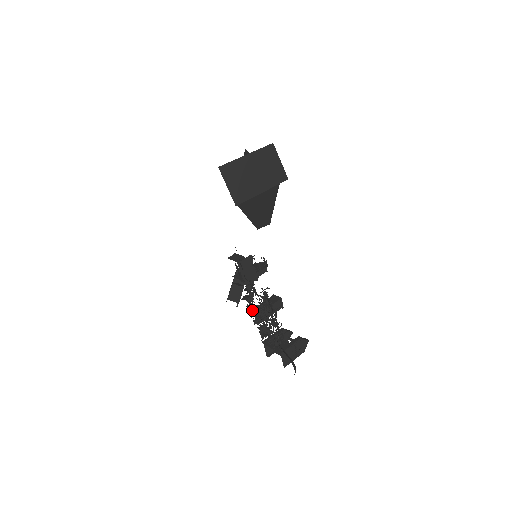
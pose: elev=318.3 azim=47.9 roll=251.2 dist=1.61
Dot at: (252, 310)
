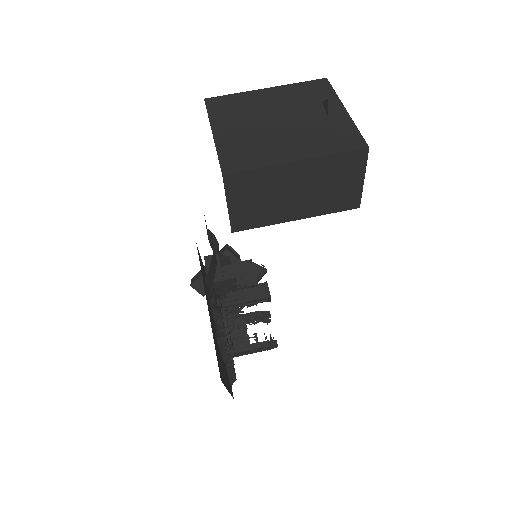
Dot at: occluded
